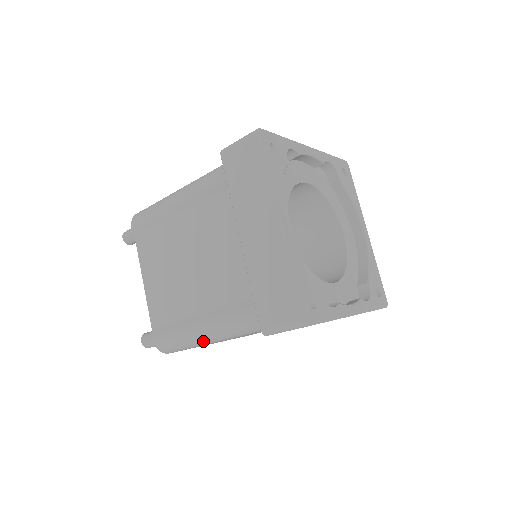
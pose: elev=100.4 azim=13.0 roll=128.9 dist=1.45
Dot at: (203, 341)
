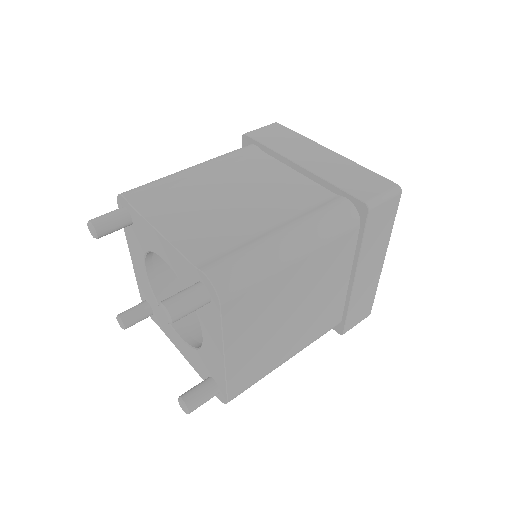
Dot at: (287, 254)
